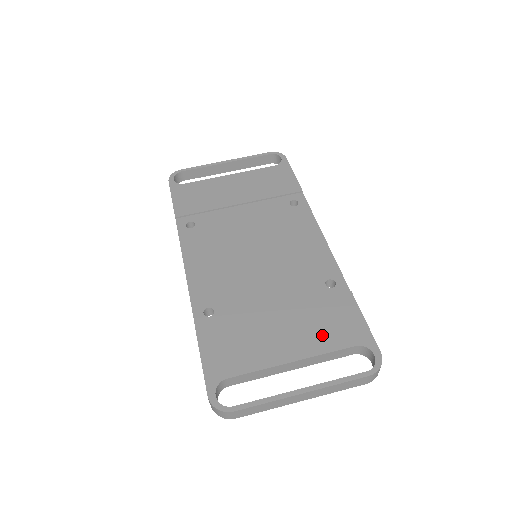
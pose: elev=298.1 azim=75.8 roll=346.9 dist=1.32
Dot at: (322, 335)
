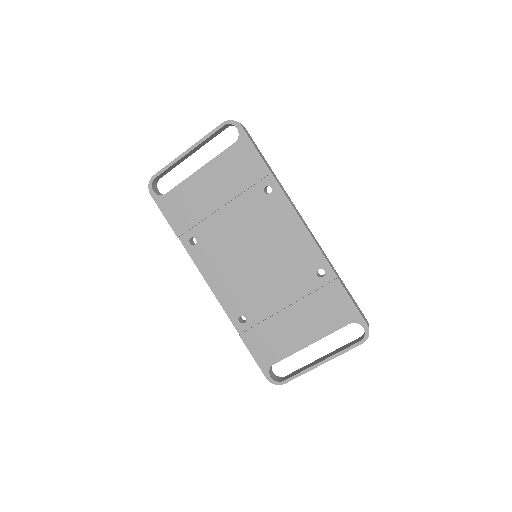
Dot at: (325, 321)
